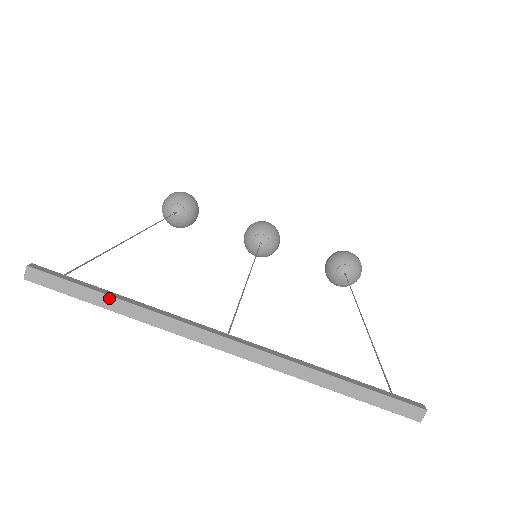
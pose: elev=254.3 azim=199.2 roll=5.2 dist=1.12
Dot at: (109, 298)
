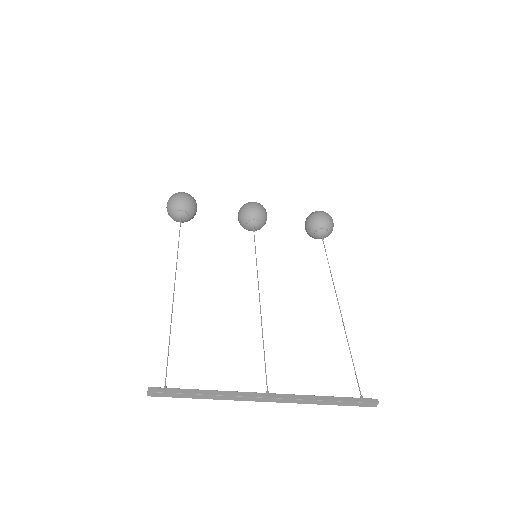
Dot at: (199, 395)
